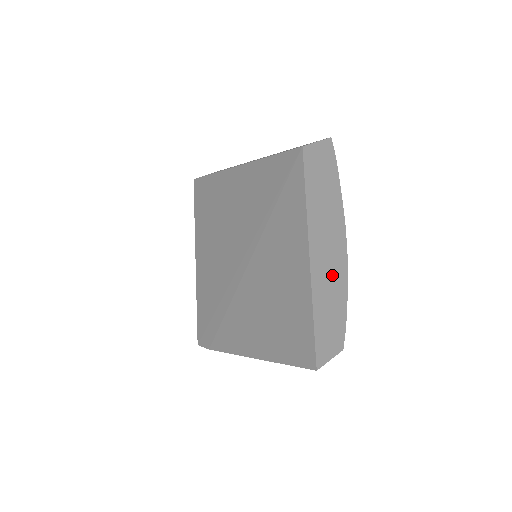
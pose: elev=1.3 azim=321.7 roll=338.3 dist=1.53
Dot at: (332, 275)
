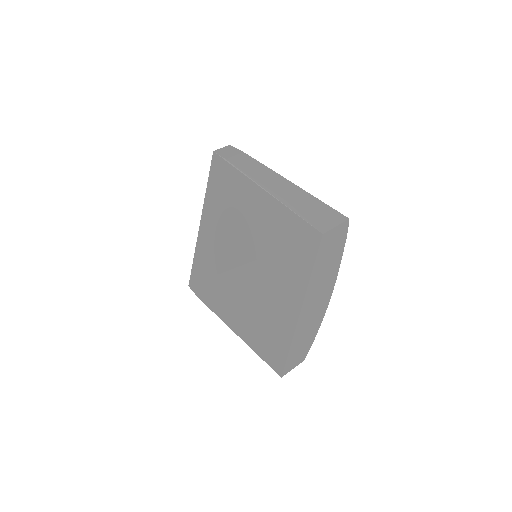
Dot at: (313, 318)
